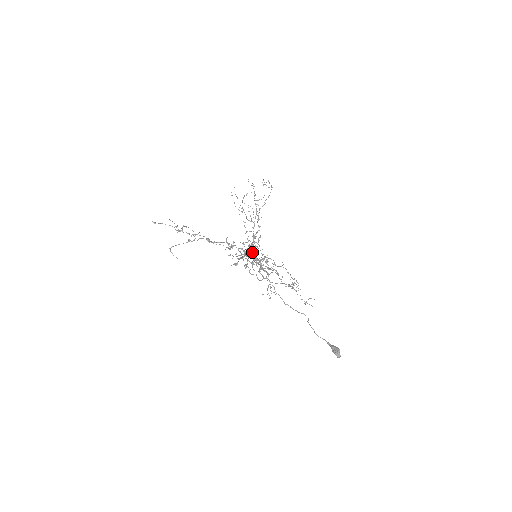
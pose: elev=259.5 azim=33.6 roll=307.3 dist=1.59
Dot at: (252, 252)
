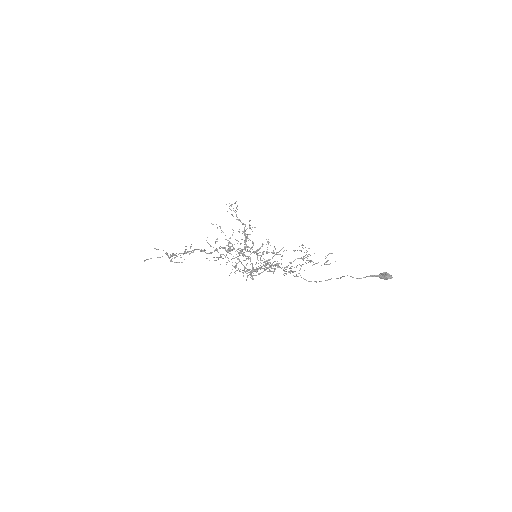
Dot at: occluded
